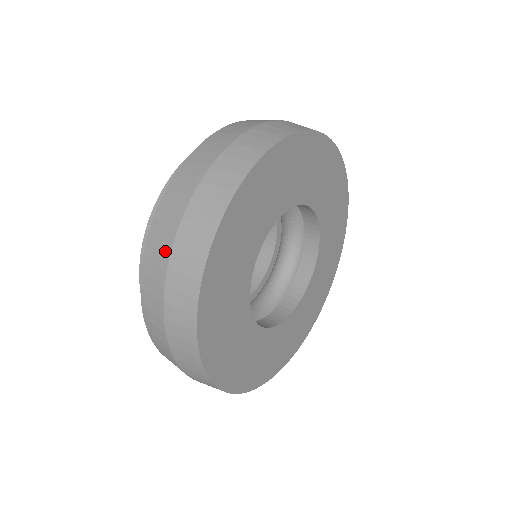
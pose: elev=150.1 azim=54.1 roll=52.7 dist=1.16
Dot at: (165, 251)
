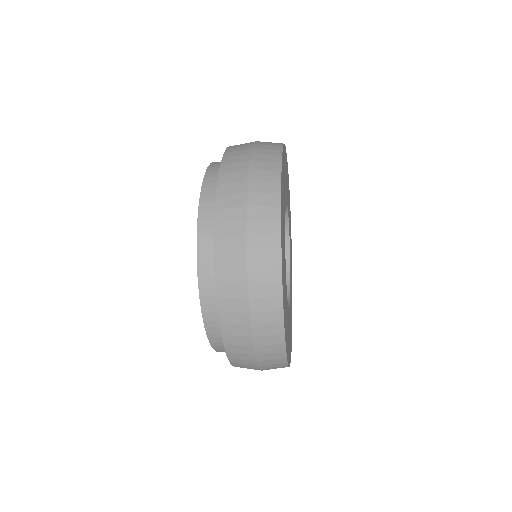
Dot at: occluded
